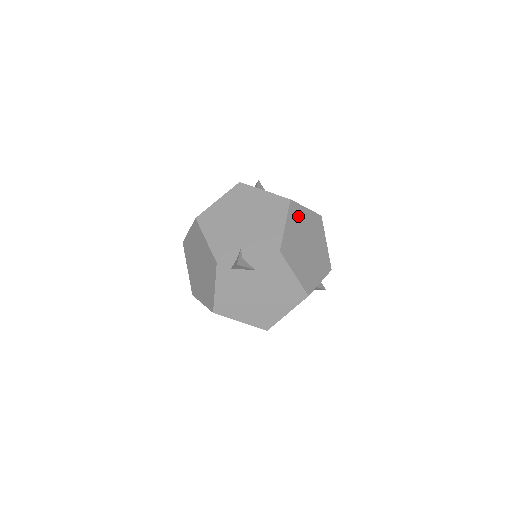
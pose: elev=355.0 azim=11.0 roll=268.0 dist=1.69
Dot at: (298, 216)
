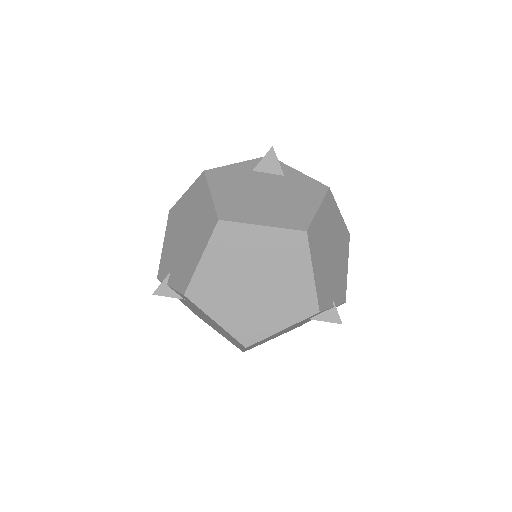
Dot at: (236, 242)
